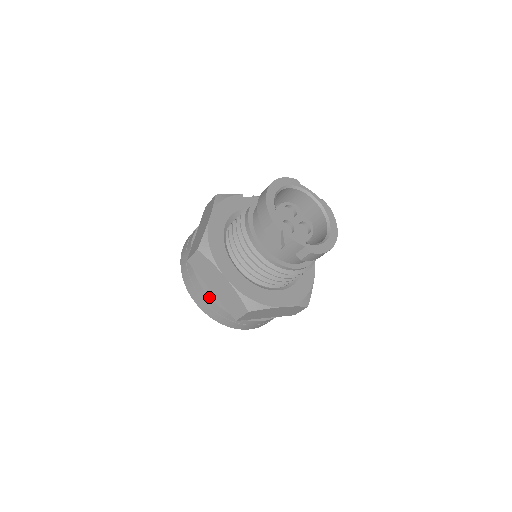
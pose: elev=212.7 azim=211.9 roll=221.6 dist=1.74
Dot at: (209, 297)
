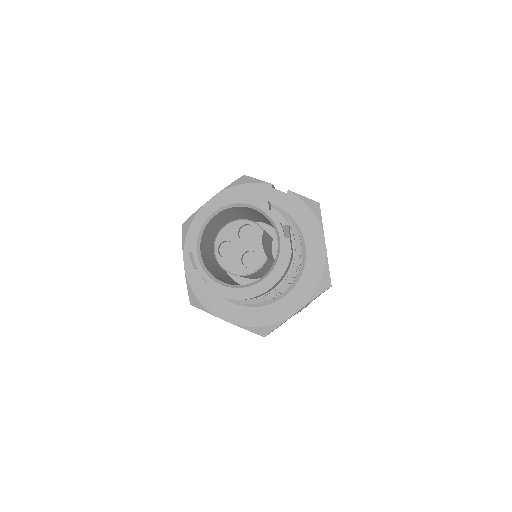
Dot at: occluded
